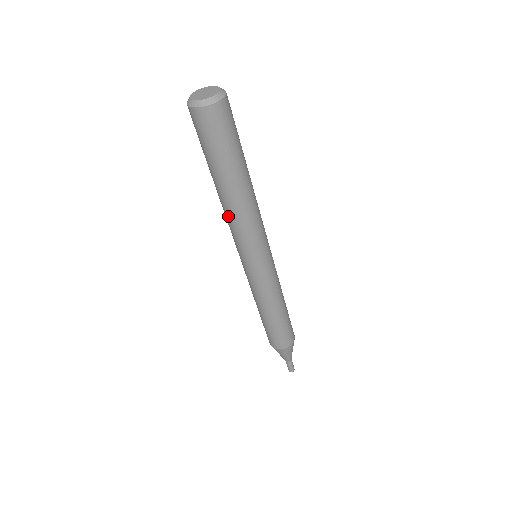
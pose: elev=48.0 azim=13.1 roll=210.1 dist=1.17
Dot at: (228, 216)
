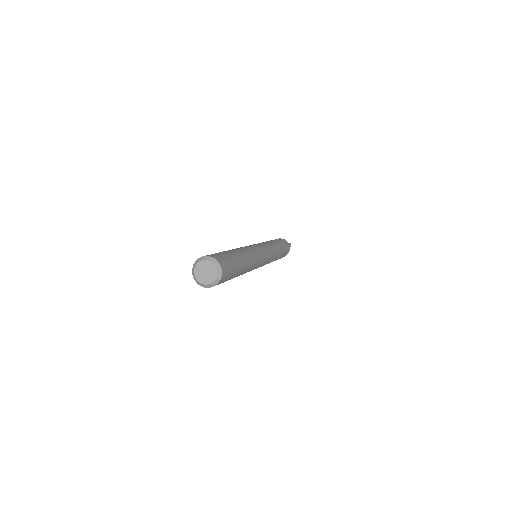
Dot at: occluded
